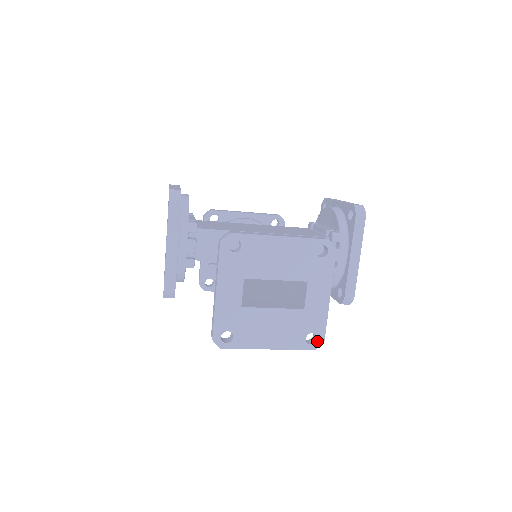
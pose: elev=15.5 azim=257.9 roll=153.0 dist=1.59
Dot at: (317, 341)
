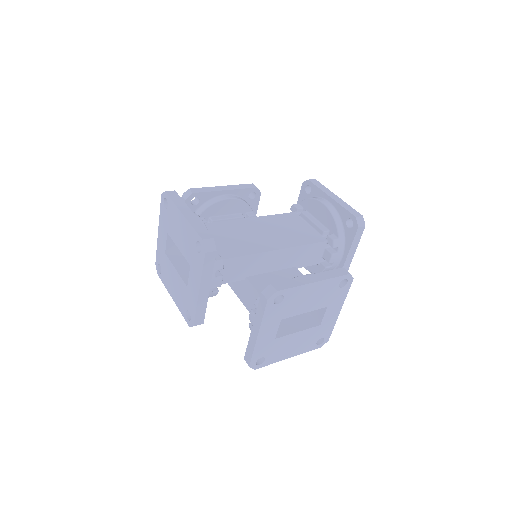
Dot at: (324, 341)
